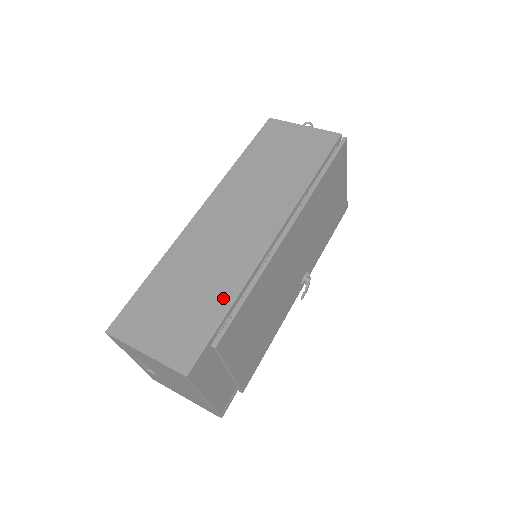
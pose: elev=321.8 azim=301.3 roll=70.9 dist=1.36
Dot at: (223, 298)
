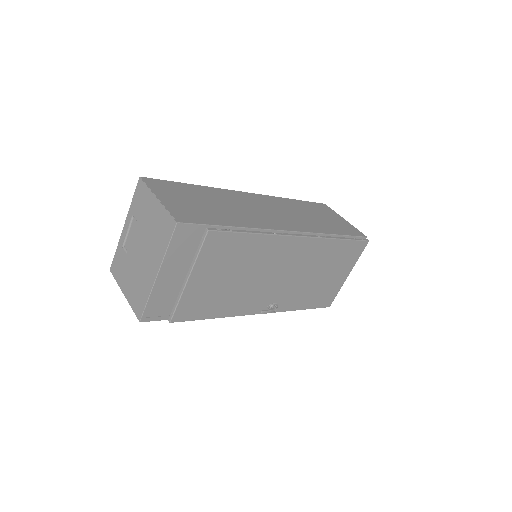
Dot at: (233, 221)
